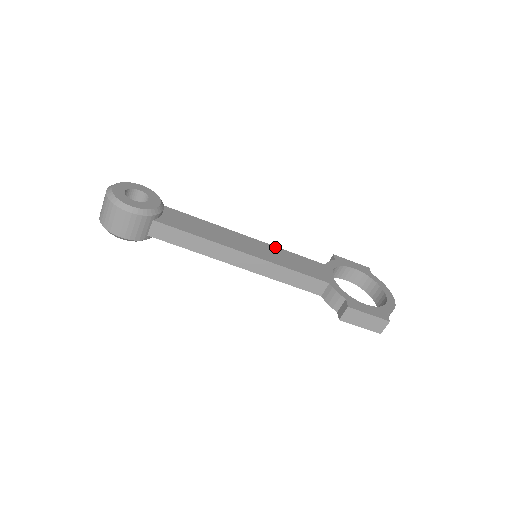
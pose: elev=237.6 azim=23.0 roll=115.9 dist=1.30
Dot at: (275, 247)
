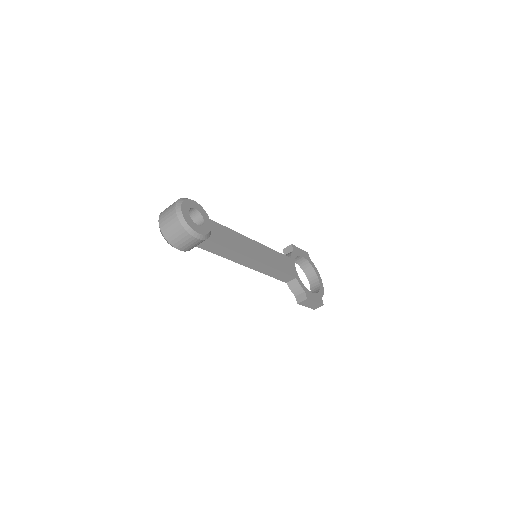
Dot at: (267, 247)
